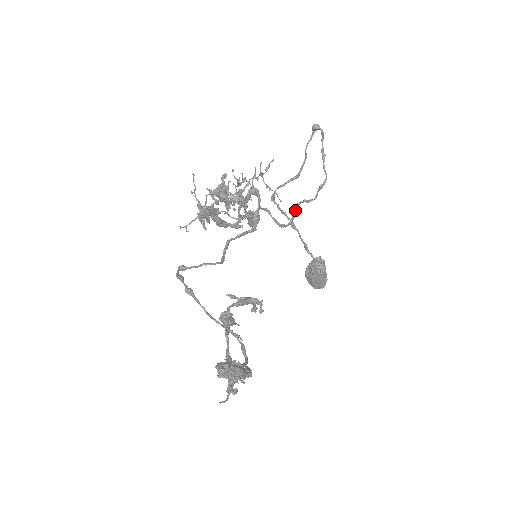
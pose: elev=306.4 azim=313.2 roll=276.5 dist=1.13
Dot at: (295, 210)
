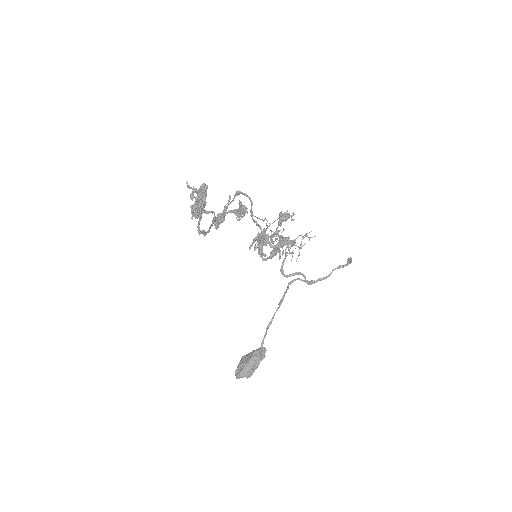
Dot at: (296, 273)
